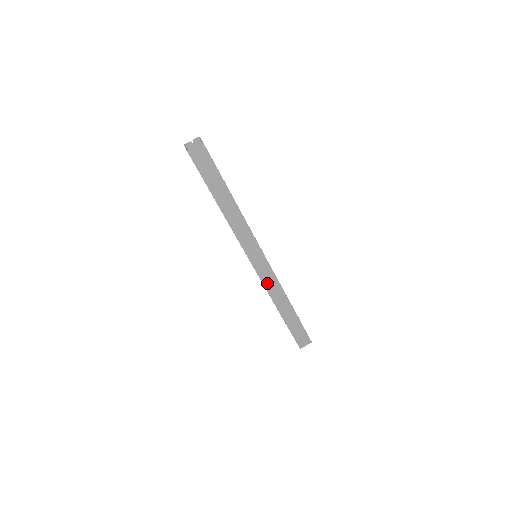
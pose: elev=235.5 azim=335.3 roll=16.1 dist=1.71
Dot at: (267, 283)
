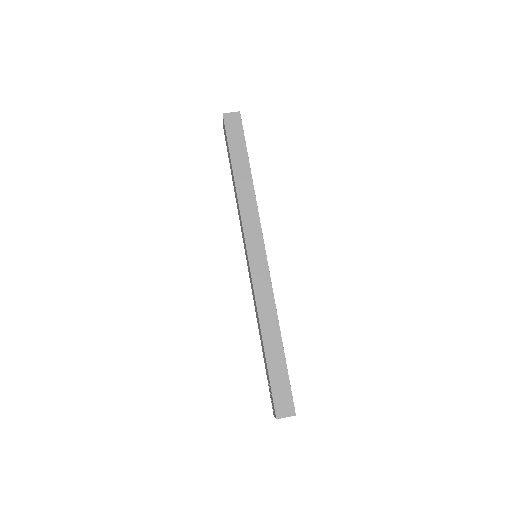
Dot at: (259, 289)
